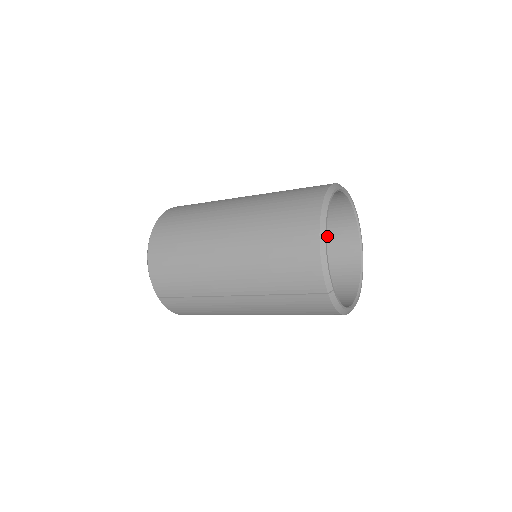
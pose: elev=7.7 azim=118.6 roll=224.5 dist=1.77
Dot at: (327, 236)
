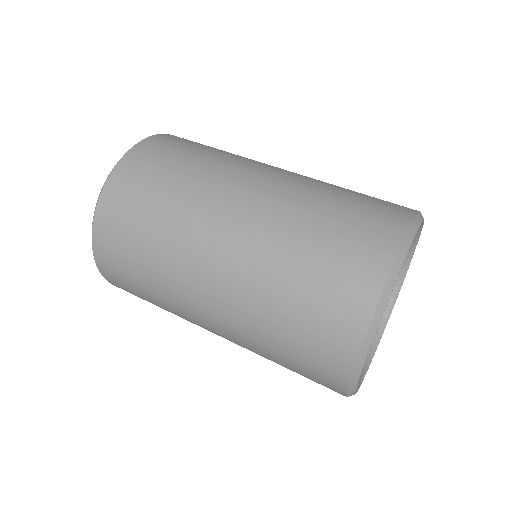
Dot at: occluded
